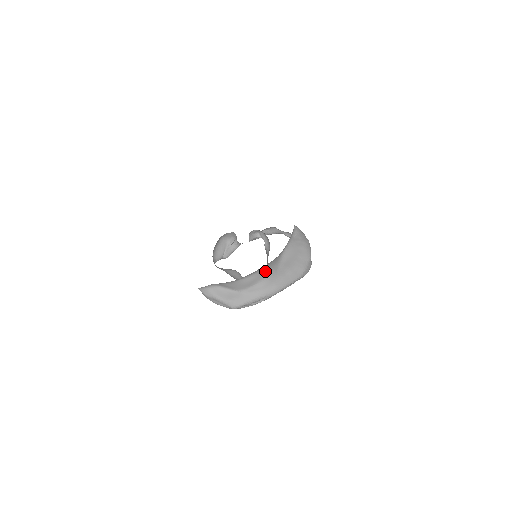
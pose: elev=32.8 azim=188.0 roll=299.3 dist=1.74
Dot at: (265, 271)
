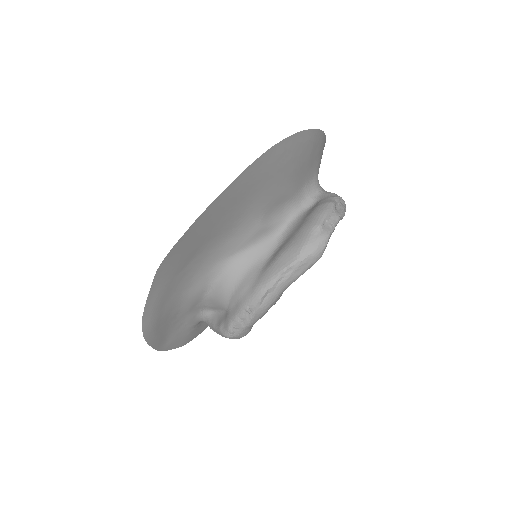
Dot at: (238, 269)
